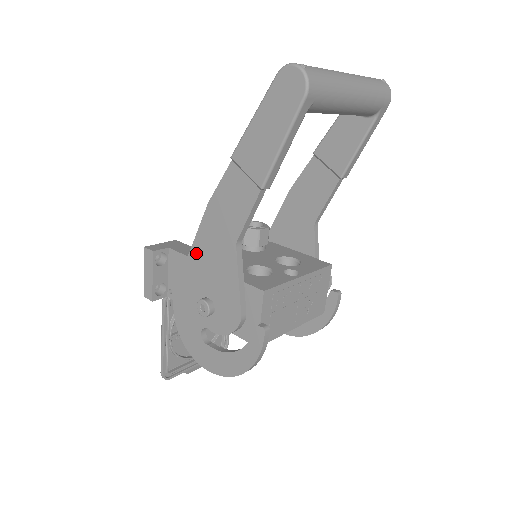
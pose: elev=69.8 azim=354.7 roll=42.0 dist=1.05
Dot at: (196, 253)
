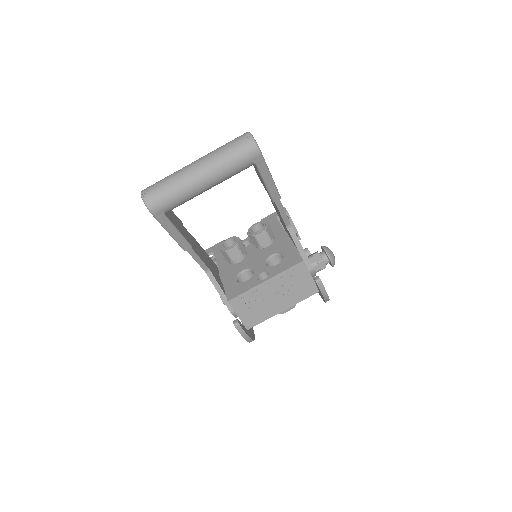
Dot at: occluded
